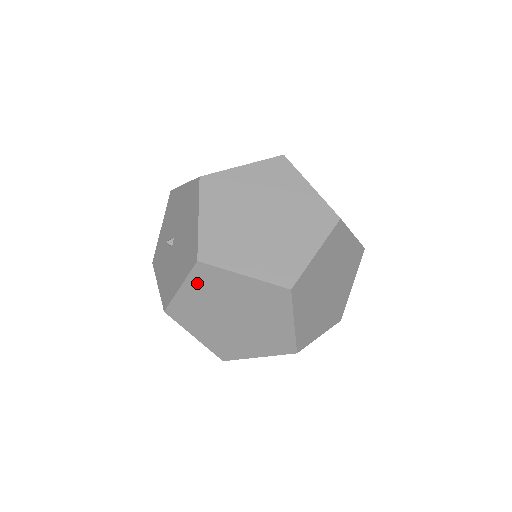
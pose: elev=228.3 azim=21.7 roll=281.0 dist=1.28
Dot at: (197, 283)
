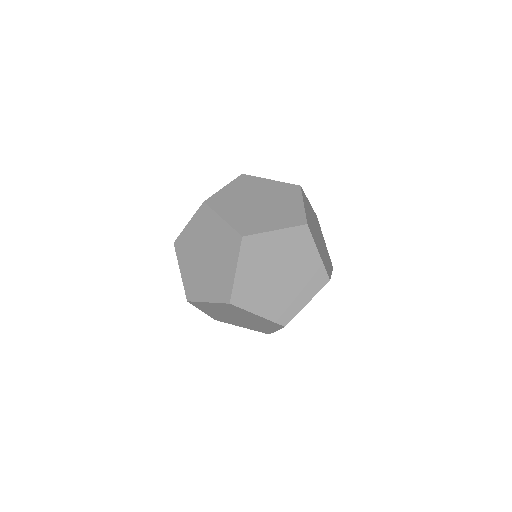
Dot at: (198, 220)
